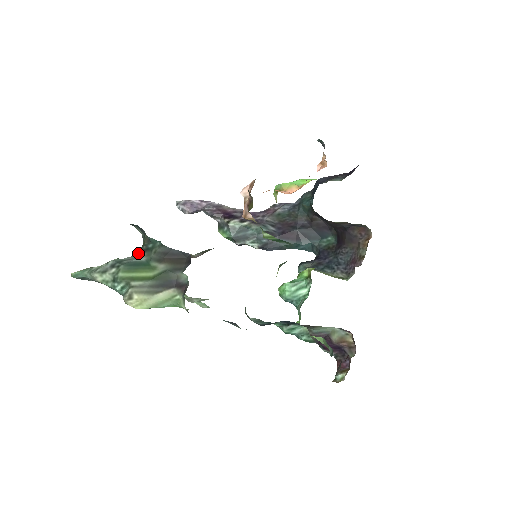
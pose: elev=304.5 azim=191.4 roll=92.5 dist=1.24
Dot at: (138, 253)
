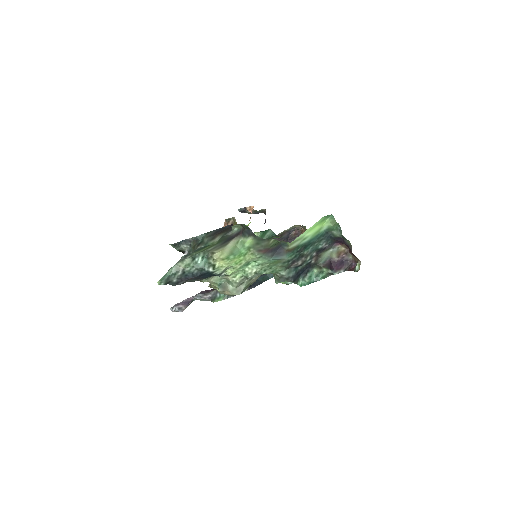
Dot at: occluded
